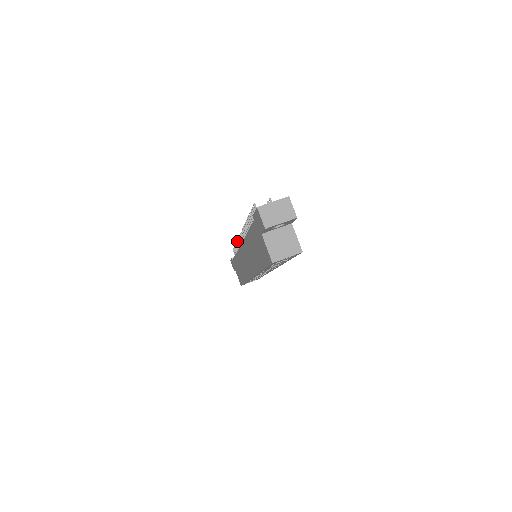
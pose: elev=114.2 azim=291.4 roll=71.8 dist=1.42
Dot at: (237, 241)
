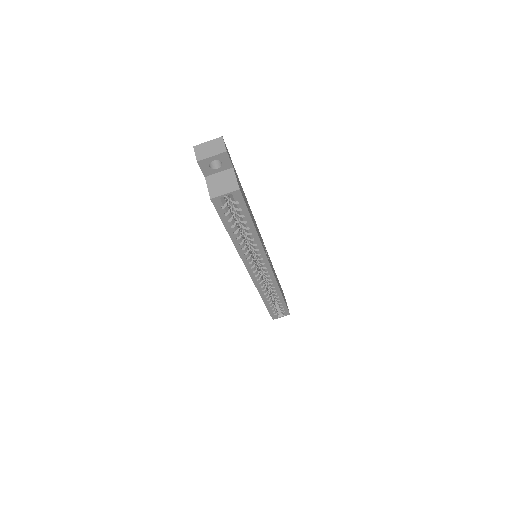
Dot at: occluded
